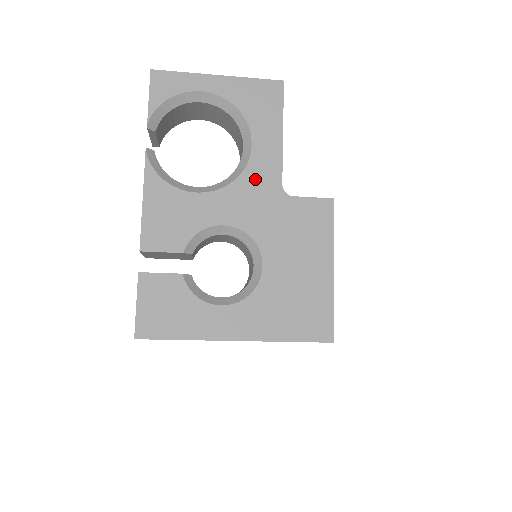
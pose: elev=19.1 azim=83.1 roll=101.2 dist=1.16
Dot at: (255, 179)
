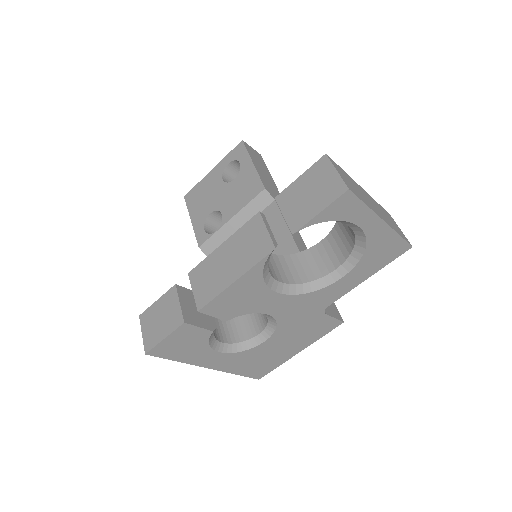
Dot at: (318, 297)
